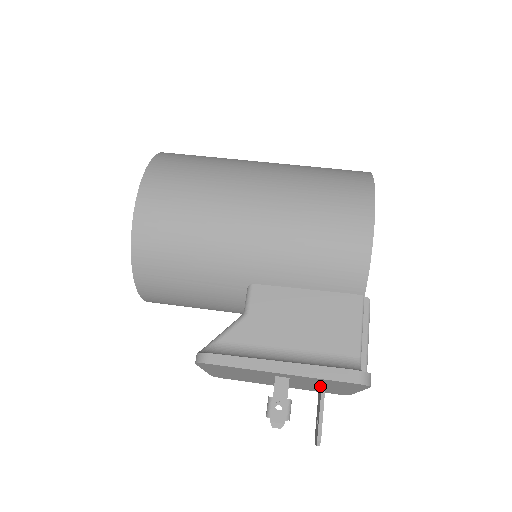
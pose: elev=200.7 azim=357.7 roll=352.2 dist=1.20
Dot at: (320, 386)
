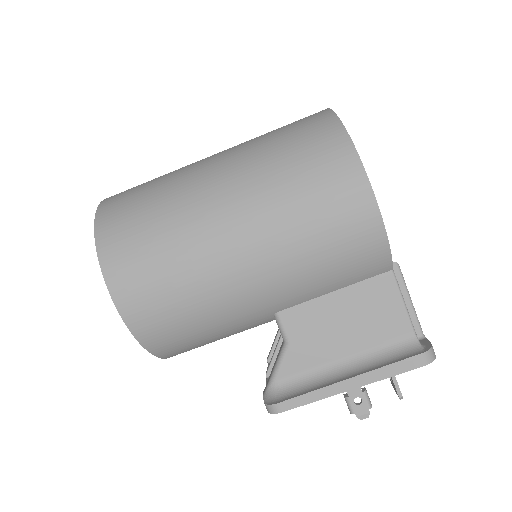
Dot at: occluded
